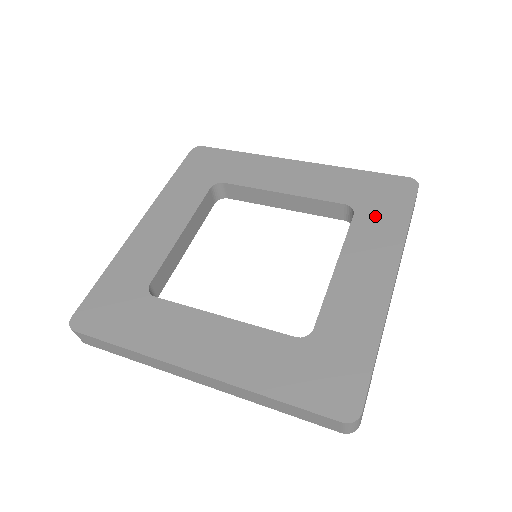
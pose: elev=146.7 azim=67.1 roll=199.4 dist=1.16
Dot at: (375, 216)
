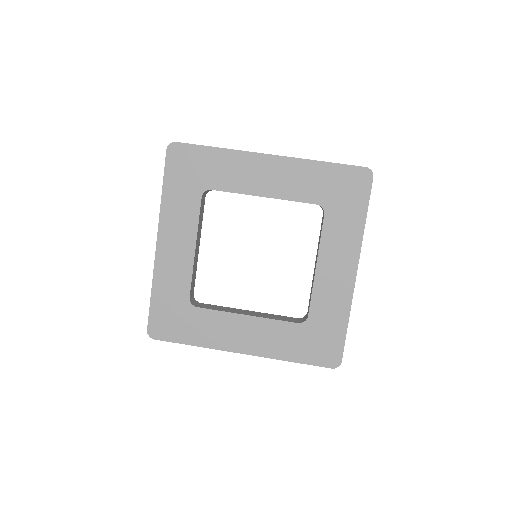
Dot at: (340, 215)
